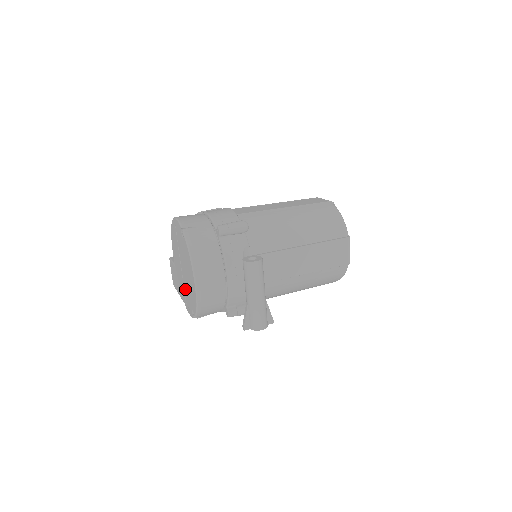
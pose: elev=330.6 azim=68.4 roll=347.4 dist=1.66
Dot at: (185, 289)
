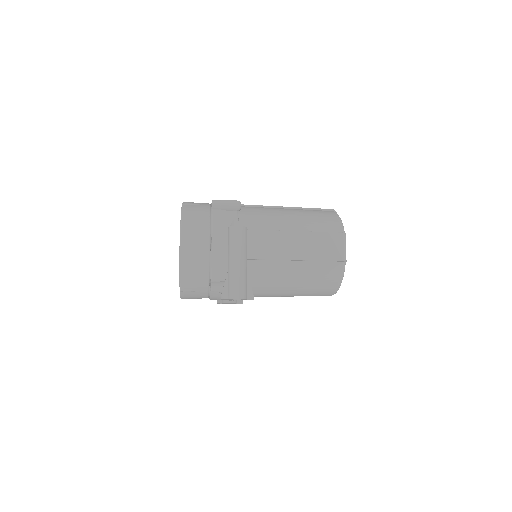
Dot at: occluded
